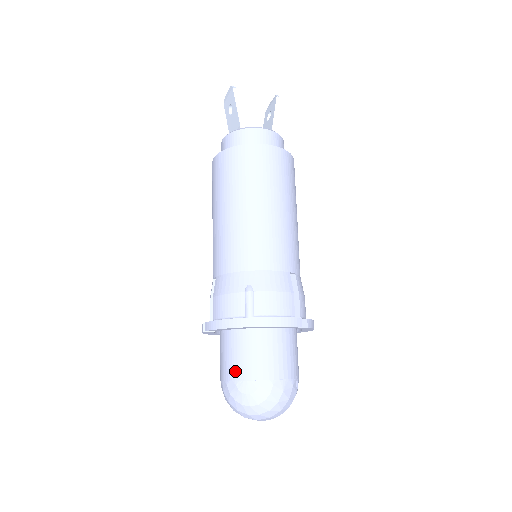
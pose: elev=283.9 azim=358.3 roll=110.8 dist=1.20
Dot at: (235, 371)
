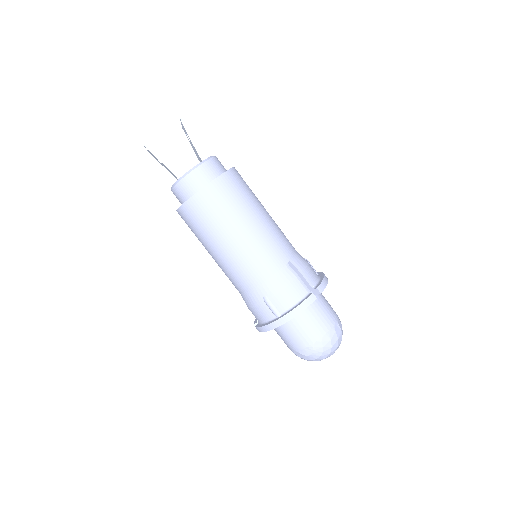
Dot at: (293, 346)
